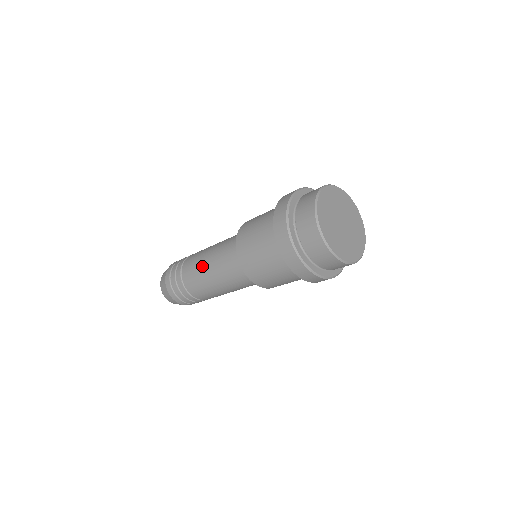
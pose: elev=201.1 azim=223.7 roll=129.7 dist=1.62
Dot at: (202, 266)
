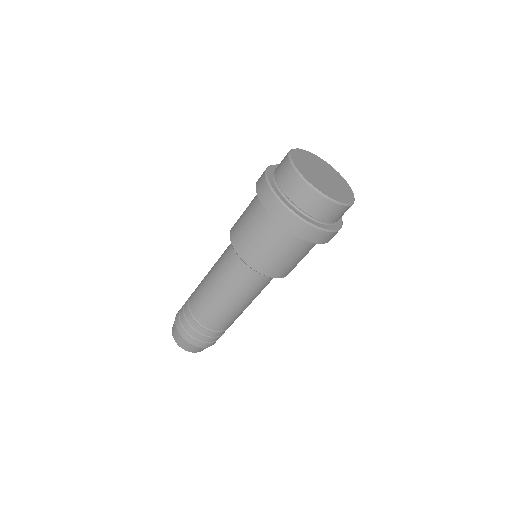
Dot at: occluded
